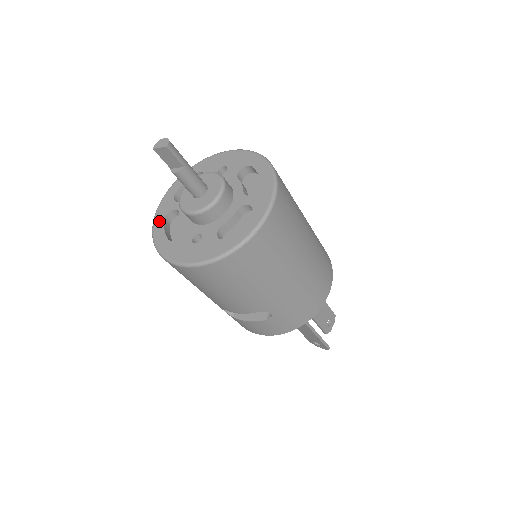
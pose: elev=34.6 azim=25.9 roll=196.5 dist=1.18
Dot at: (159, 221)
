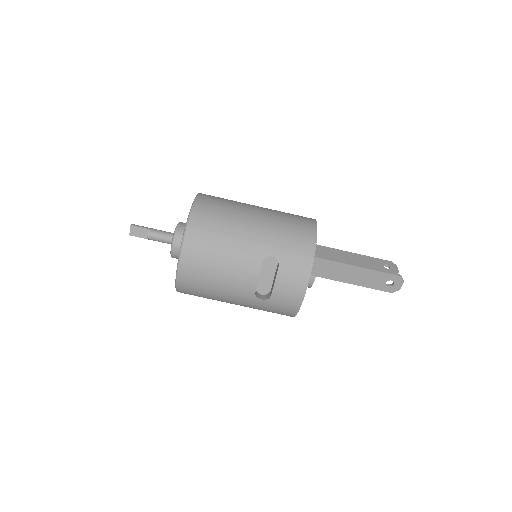
Dot at: occluded
